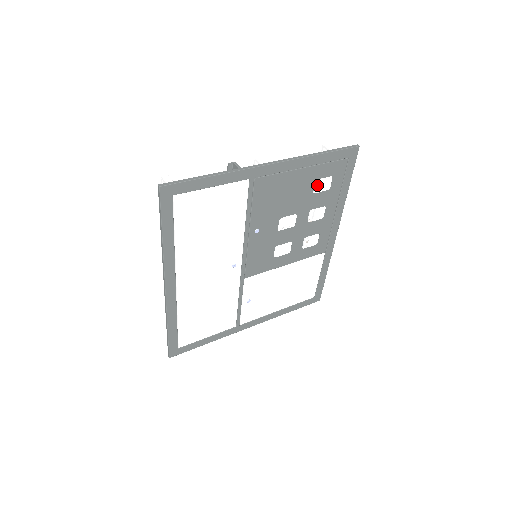
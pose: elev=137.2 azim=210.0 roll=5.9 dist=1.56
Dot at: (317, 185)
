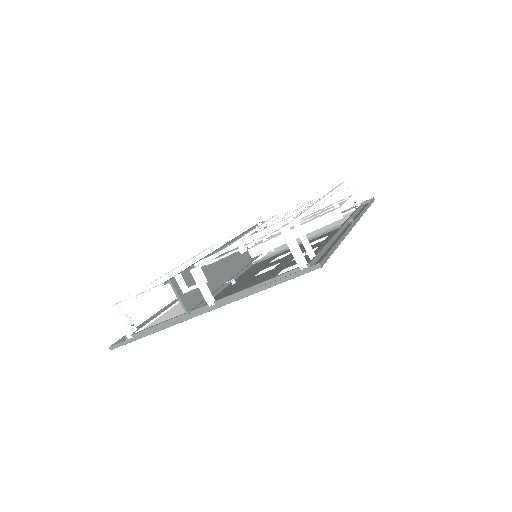
Dot at: (305, 210)
